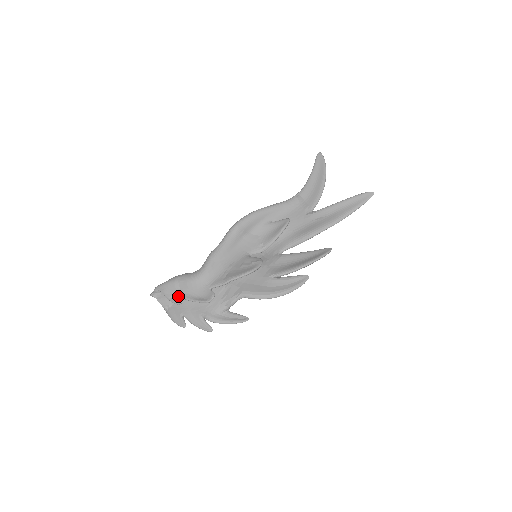
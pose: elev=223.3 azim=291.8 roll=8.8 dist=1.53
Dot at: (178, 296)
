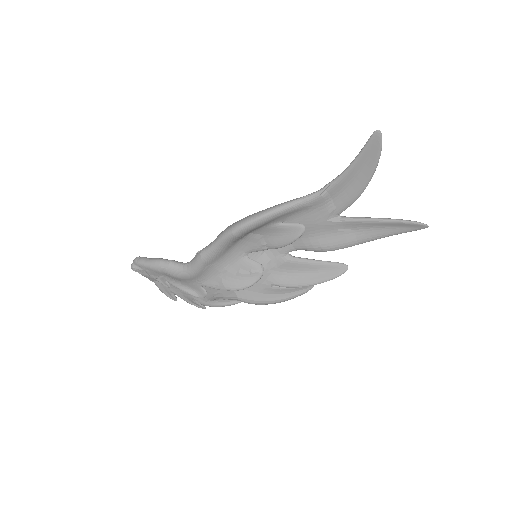
Dot at: (165, 281)
